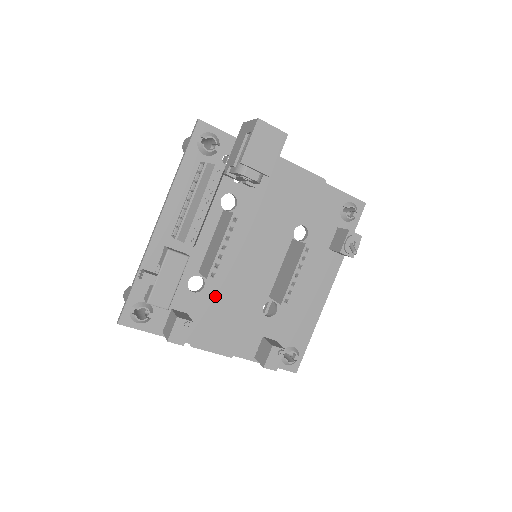
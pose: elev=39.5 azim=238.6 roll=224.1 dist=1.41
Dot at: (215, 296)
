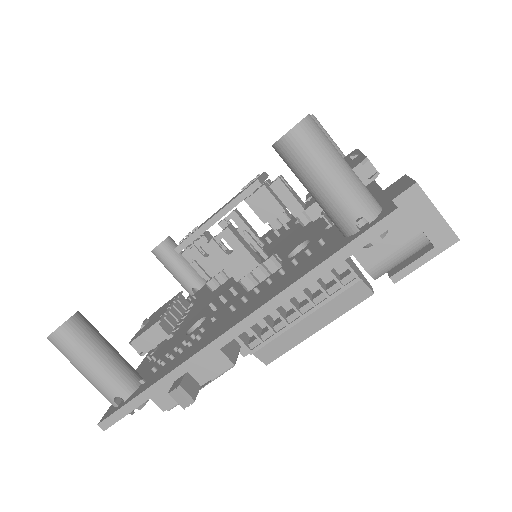
Dot at: occluded
